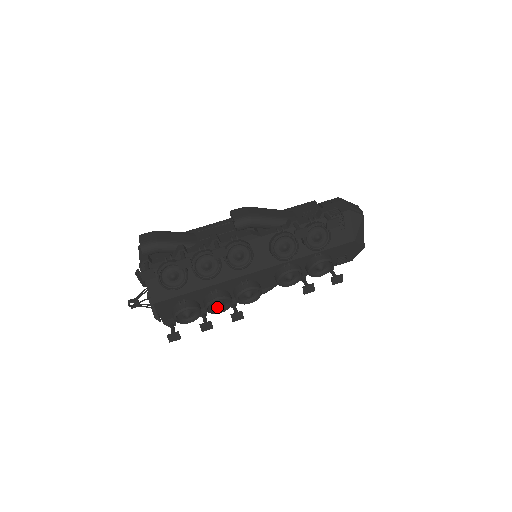
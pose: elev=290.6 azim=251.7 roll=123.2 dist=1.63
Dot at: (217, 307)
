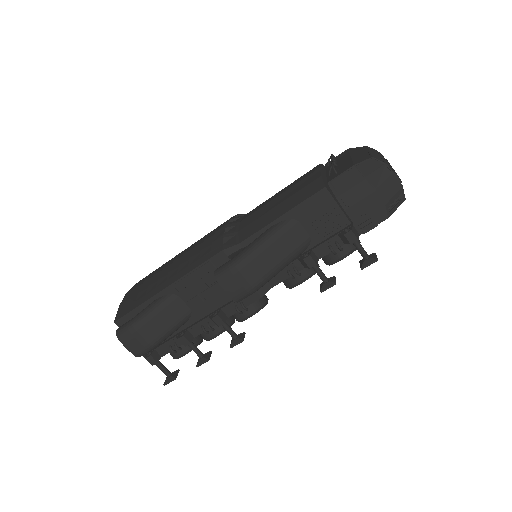
Dot at: occluded
